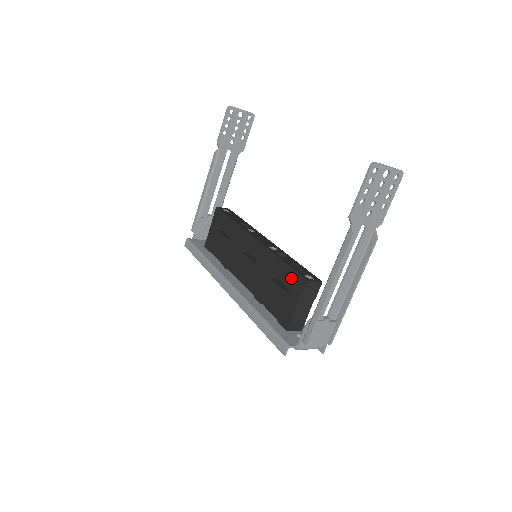
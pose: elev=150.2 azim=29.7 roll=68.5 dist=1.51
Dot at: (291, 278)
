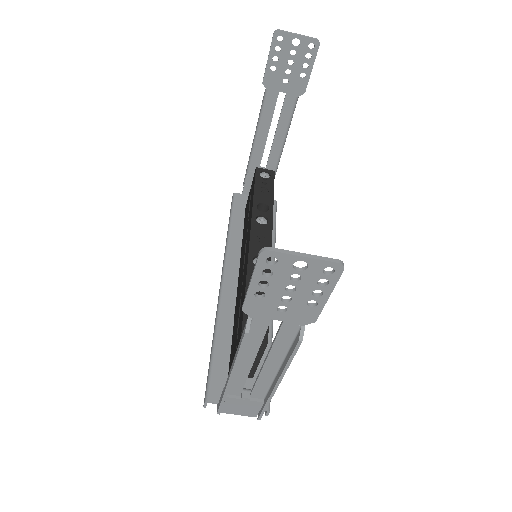
Dot at: (240, 319)
